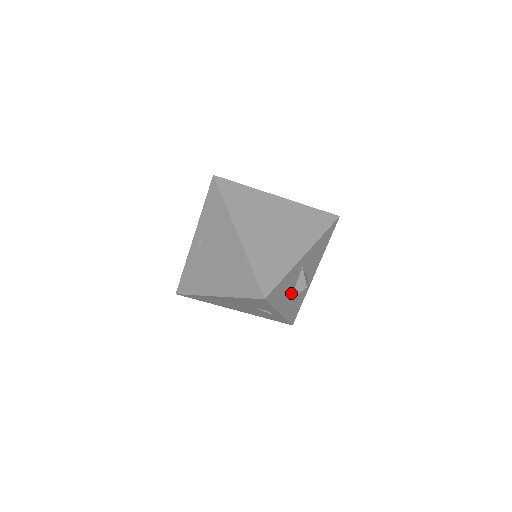
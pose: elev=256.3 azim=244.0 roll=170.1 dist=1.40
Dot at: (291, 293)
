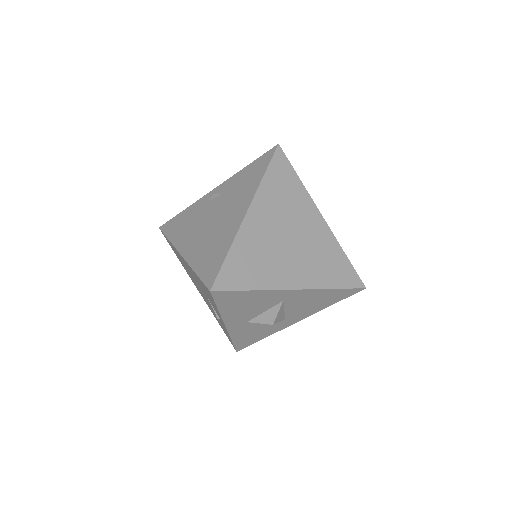
Dot at: (252, 316)
